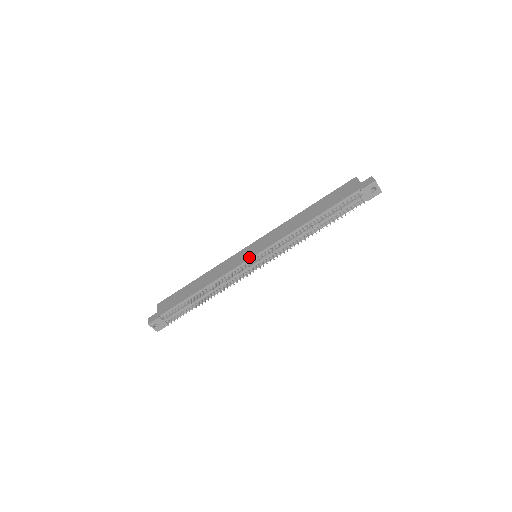
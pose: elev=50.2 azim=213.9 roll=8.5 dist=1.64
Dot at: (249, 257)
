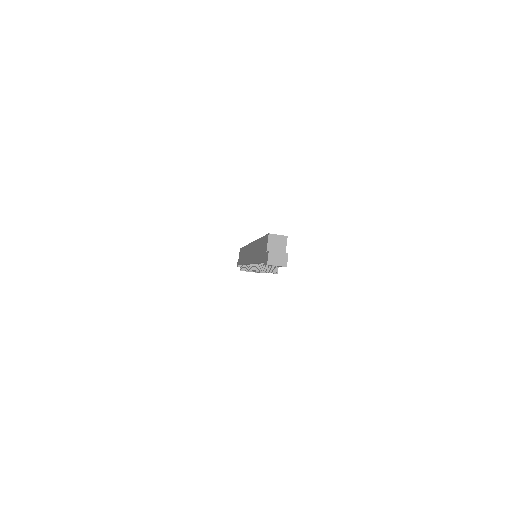
Dot at: (247, 262)
